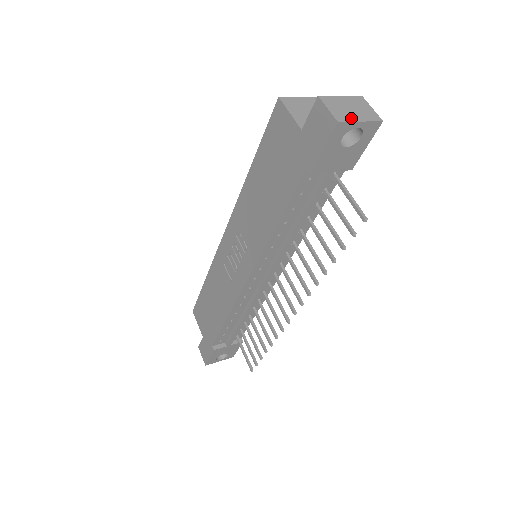
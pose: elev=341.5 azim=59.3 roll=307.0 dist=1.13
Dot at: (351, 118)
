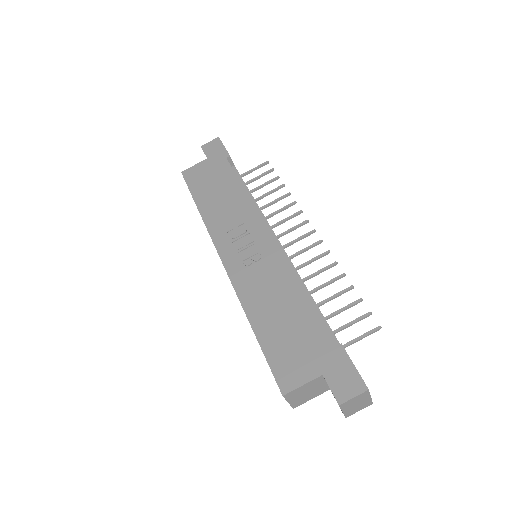
Dot at: occluded
